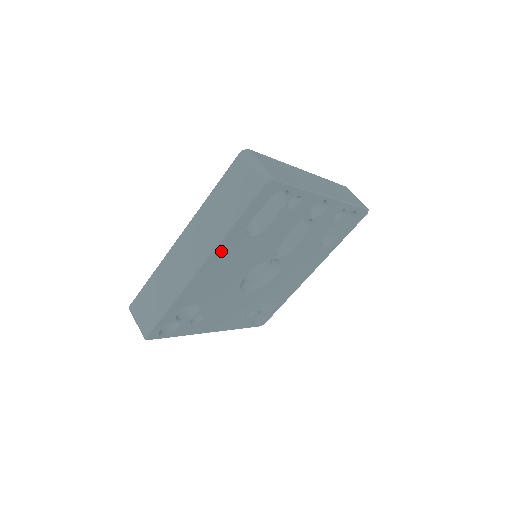
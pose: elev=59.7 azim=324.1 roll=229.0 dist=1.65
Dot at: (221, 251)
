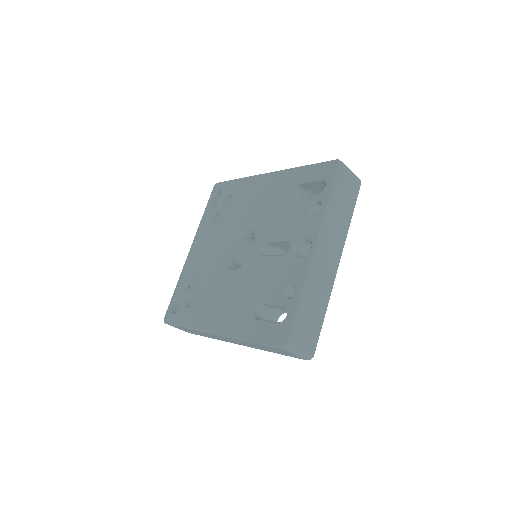
Dot at: occluded
